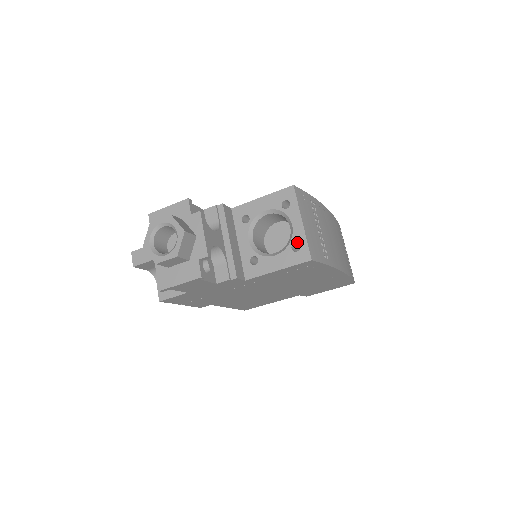
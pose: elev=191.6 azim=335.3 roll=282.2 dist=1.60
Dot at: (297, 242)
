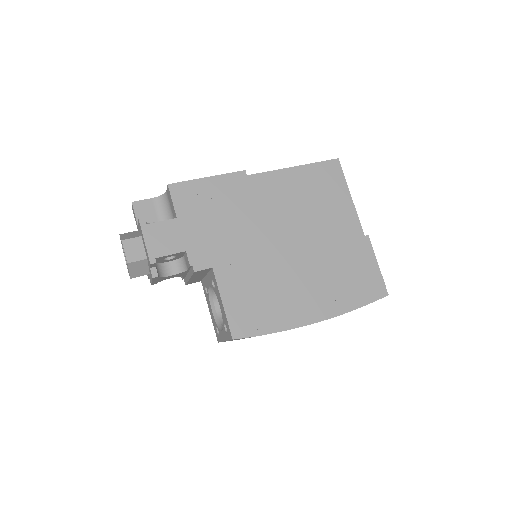
Dot at: (219, 333)
